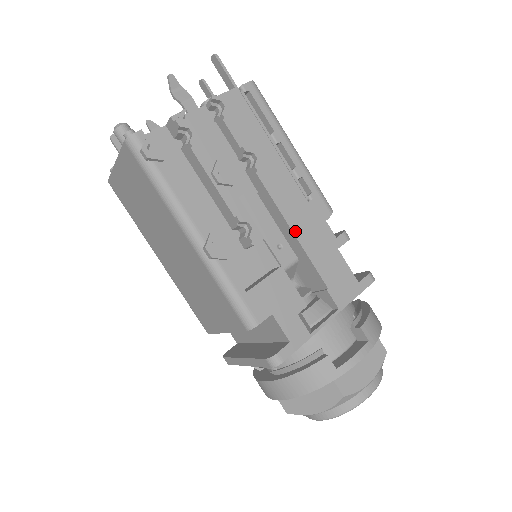
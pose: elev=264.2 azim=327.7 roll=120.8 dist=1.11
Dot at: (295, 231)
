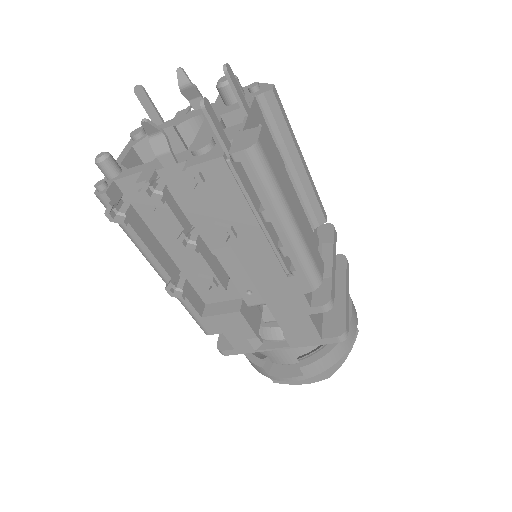
Dot at: (263, 294)
